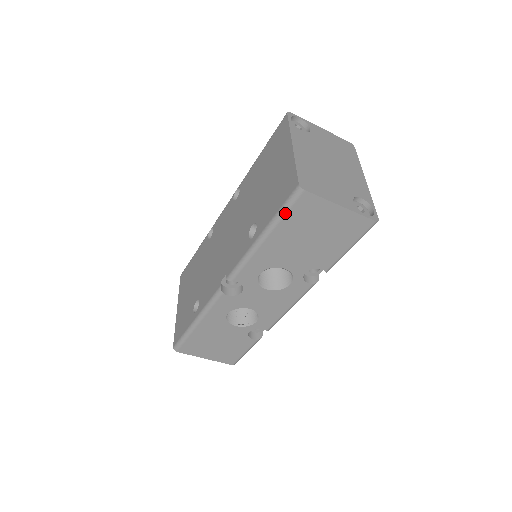
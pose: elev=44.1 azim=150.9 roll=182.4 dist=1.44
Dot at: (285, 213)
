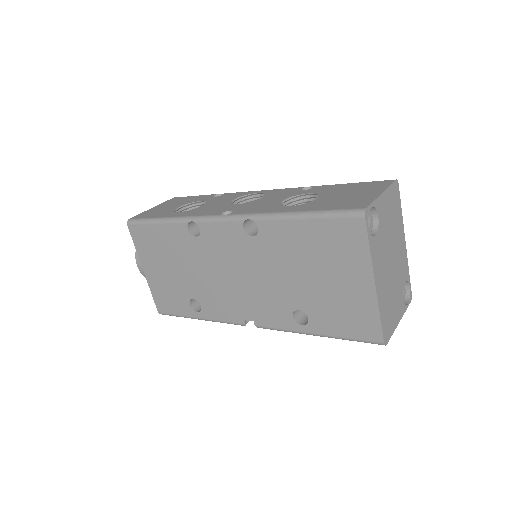
Dot at: occluded
